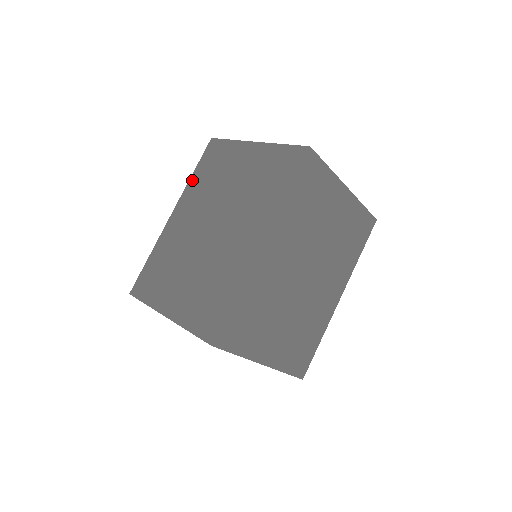
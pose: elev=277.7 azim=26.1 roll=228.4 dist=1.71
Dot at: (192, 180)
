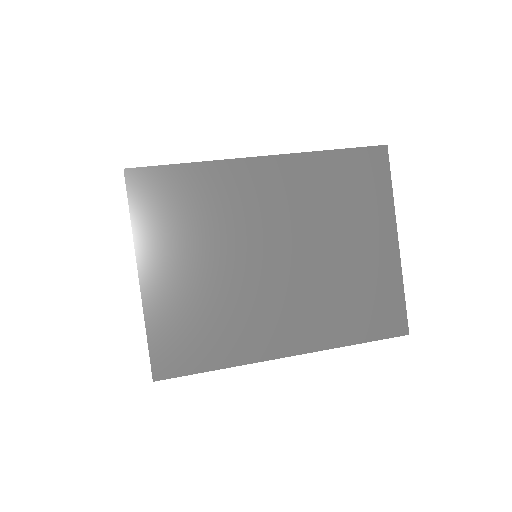
Dot at: occluded
